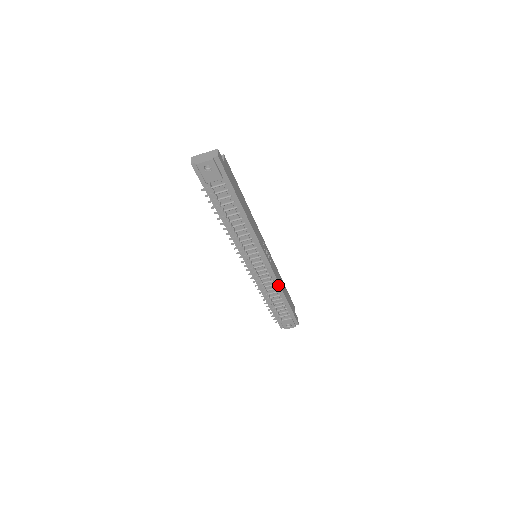
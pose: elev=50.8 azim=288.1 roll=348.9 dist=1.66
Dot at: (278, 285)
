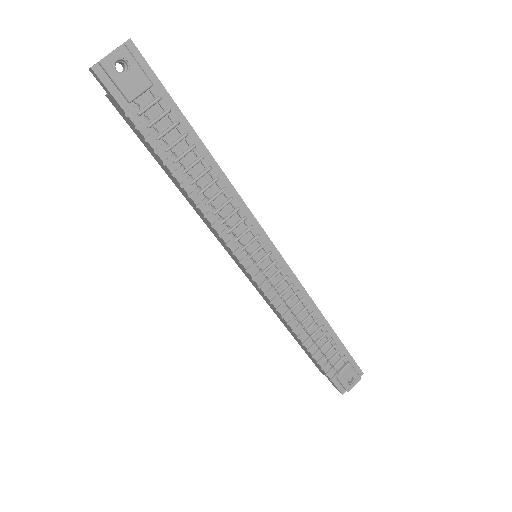
Dot at: (308, 299)
